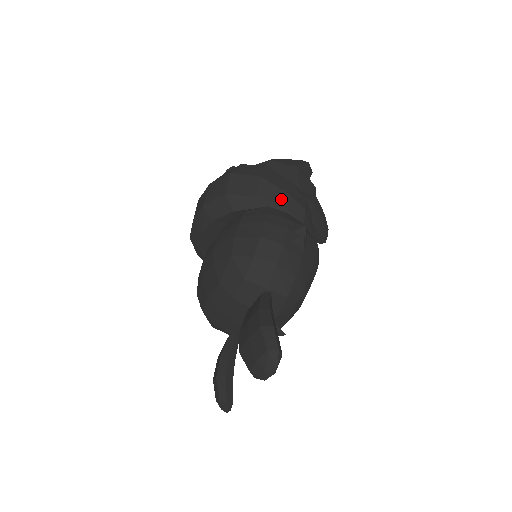
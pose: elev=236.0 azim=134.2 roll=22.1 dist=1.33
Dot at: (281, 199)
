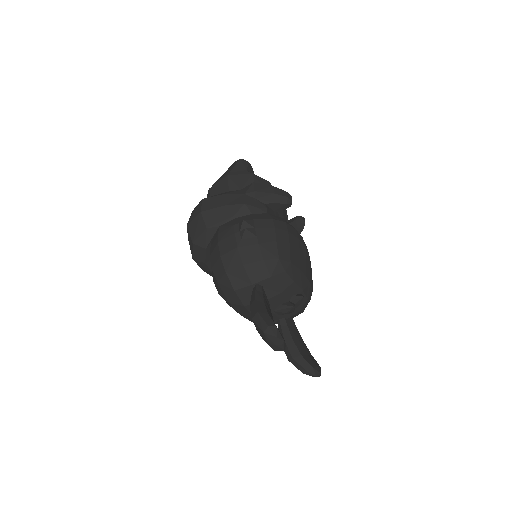
Dot at: (223, 214)
